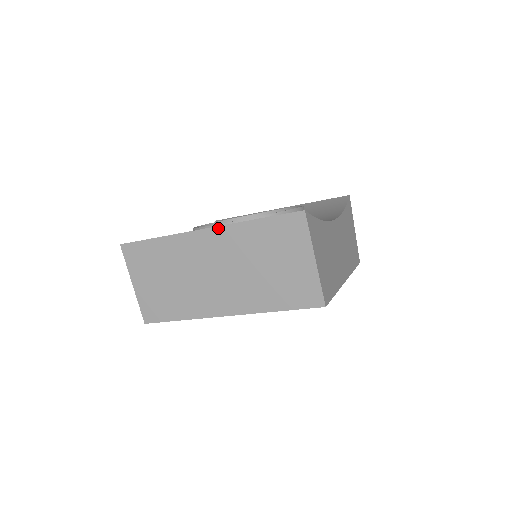
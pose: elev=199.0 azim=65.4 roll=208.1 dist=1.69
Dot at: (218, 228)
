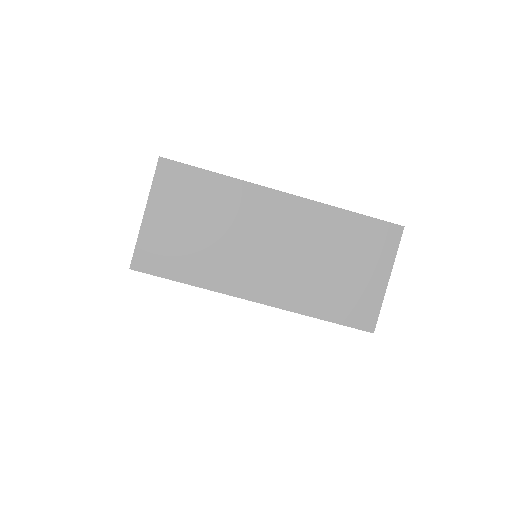
Dot at: (302, 199)
